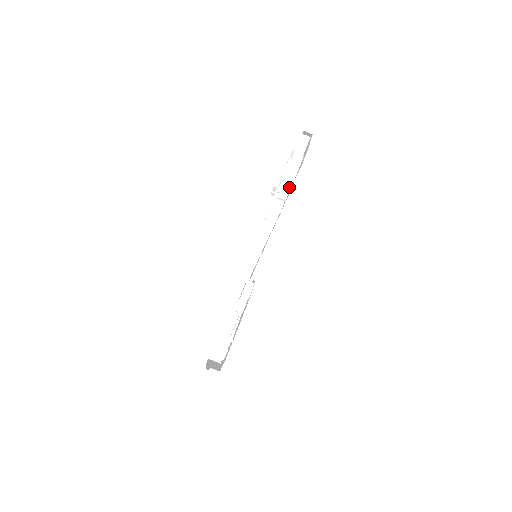
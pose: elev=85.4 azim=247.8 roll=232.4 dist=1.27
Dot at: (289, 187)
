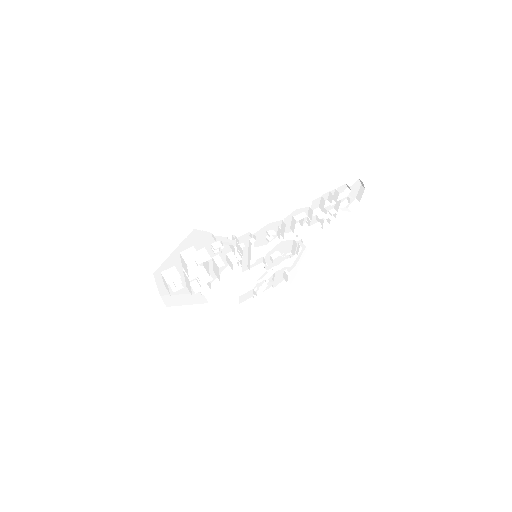
Dot at: (341, 198)
